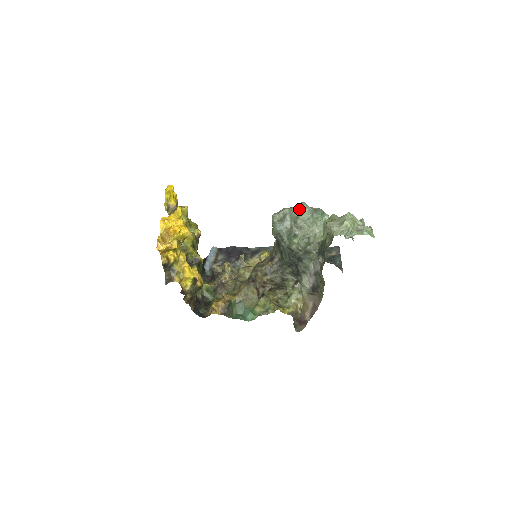
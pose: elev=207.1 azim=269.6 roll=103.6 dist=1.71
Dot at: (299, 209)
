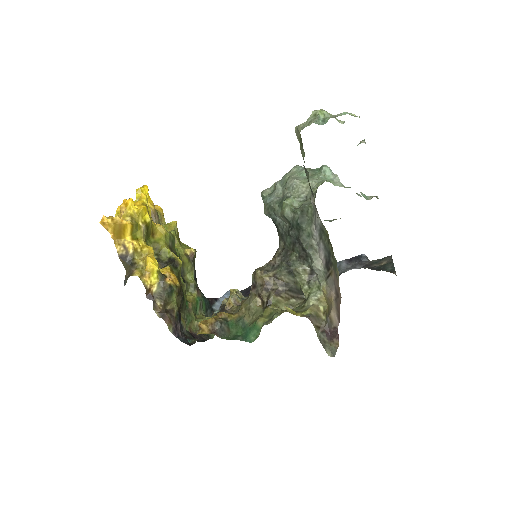
Dot at: (290, 172)
